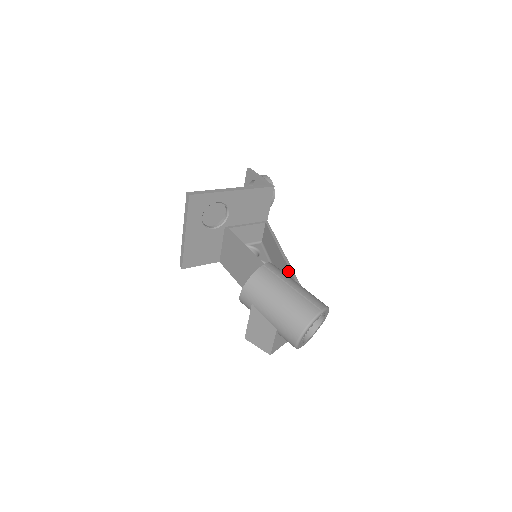
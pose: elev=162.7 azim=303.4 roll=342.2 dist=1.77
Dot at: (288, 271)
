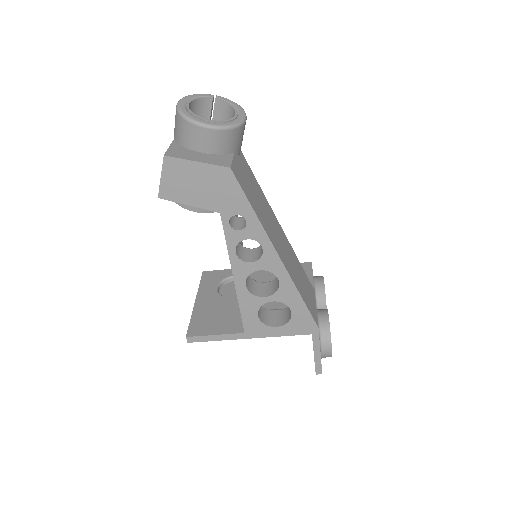
Dot at: occluded
